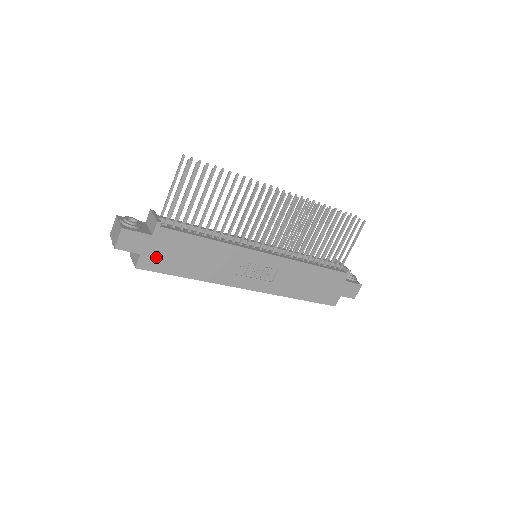
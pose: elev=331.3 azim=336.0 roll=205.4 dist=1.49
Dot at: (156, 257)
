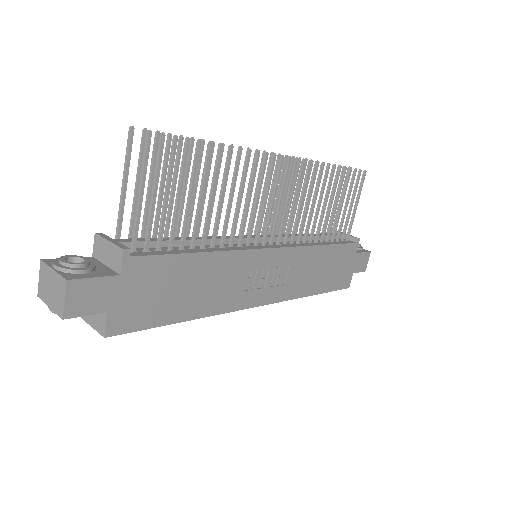
Dot at: (133, 308)
